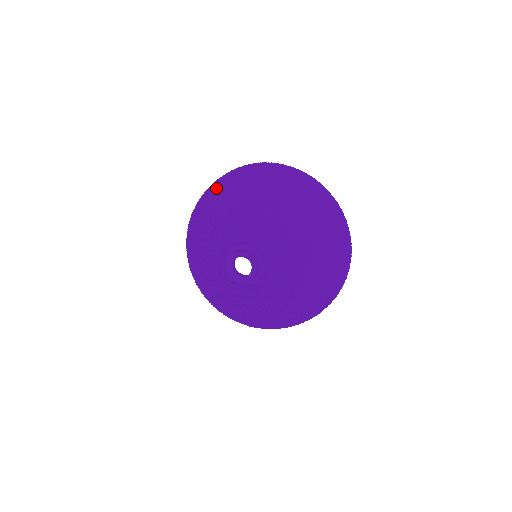
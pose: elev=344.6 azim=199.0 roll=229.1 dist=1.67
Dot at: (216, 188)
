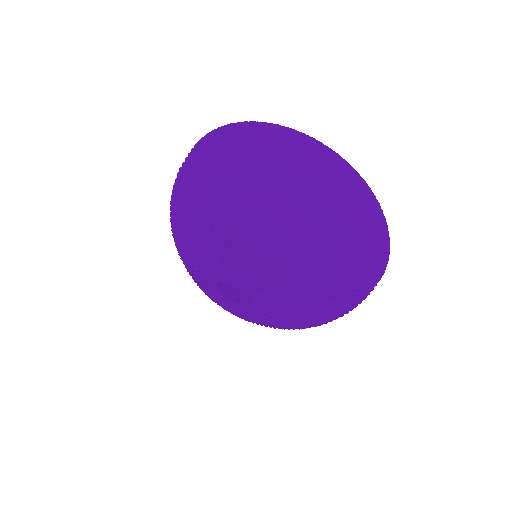
Dot at: (225, 161)
